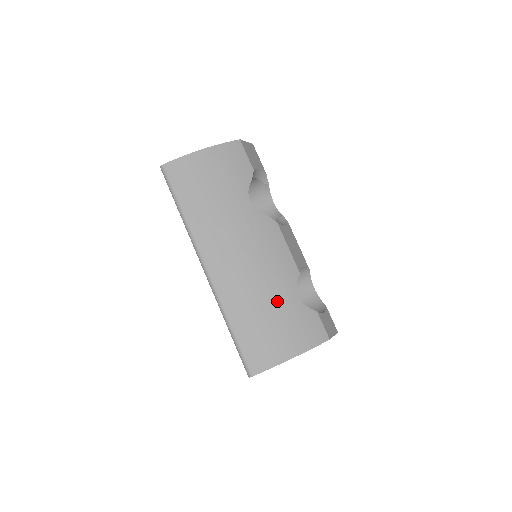
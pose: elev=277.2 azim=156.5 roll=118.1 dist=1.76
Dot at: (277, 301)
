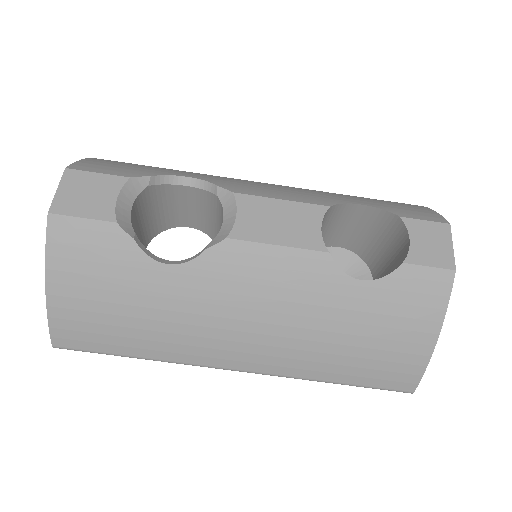
Dot at: (346, 317)
